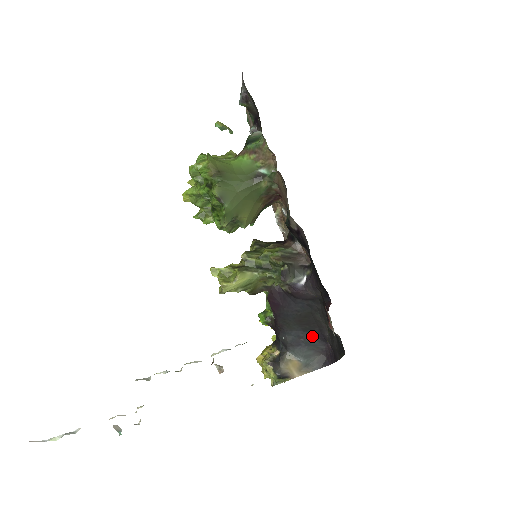
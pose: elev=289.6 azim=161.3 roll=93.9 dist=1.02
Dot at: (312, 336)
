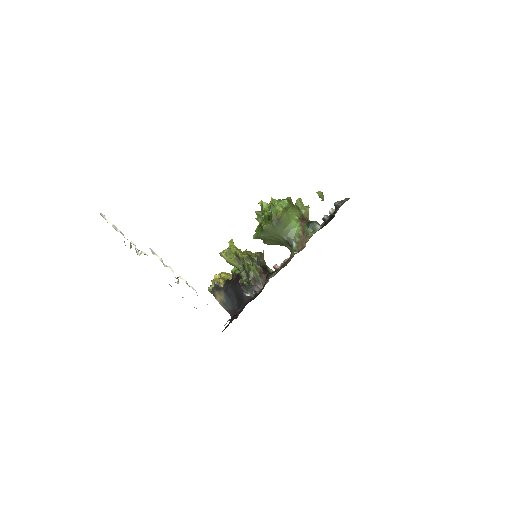
Dot at: (236, 302)
